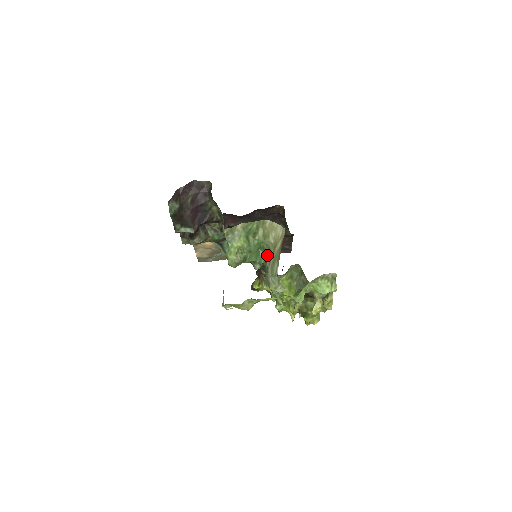
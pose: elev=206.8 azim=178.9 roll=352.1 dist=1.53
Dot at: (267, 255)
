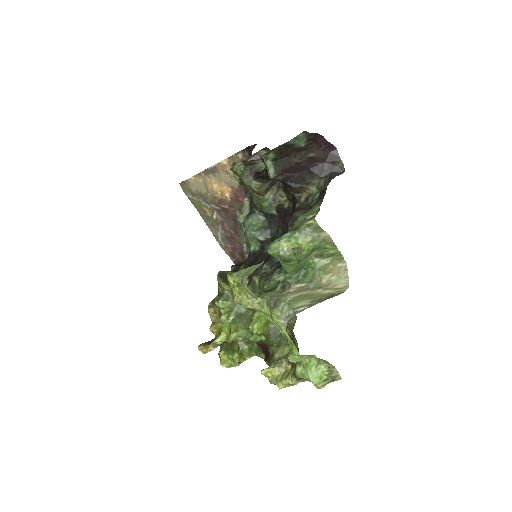
Dot at: (301, 282)
